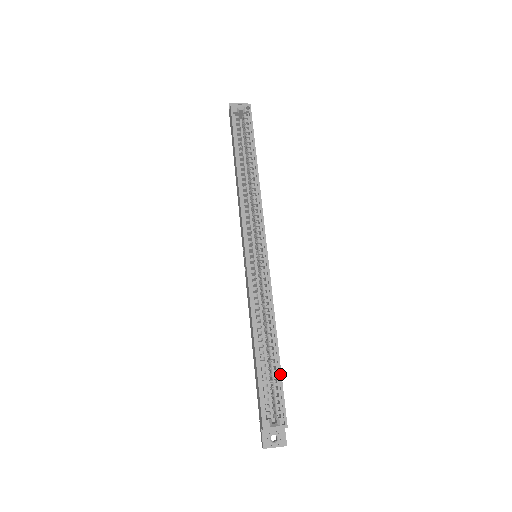
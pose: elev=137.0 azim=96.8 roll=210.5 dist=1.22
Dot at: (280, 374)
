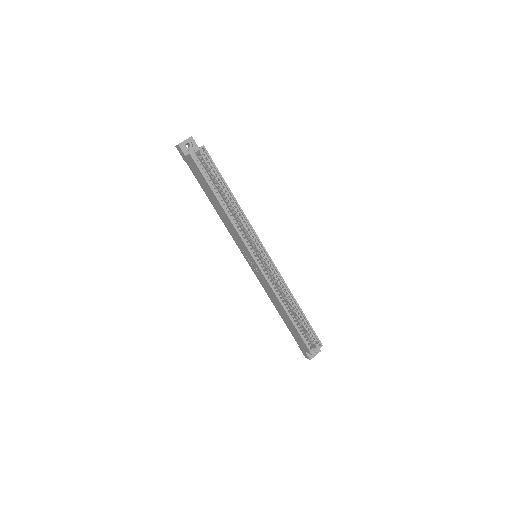
Dot at: (308, 322)
